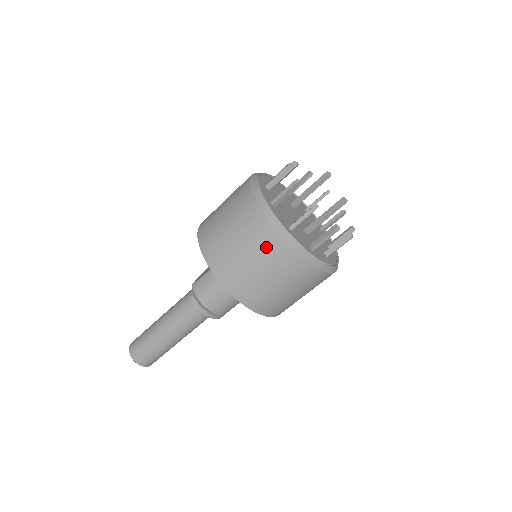
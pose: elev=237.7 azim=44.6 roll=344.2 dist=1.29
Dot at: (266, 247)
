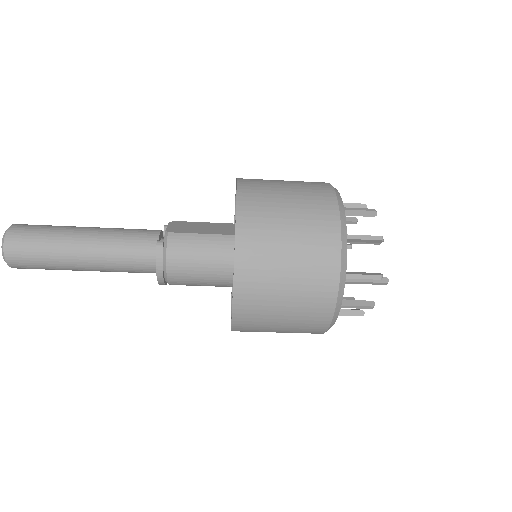
Dot at: (315, 279)
